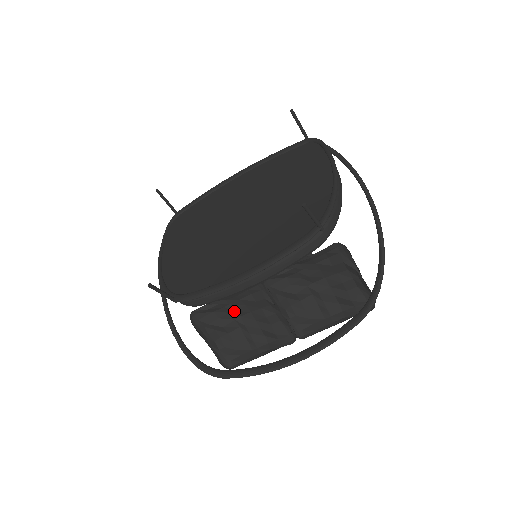
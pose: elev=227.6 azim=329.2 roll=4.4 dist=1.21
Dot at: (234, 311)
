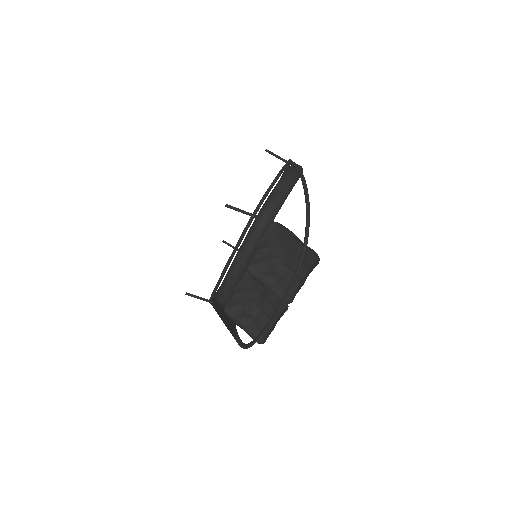
Dot at: (250, 299)
